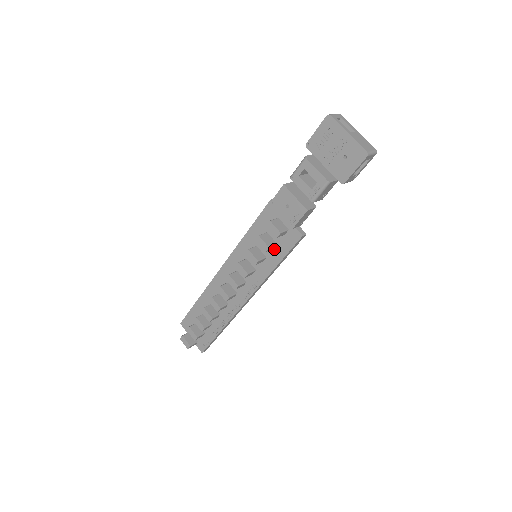
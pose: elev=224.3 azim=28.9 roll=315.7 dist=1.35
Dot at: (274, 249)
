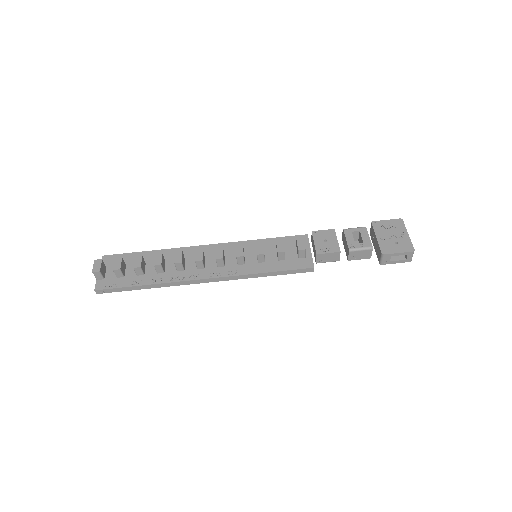
Dot at: (279, 261)
